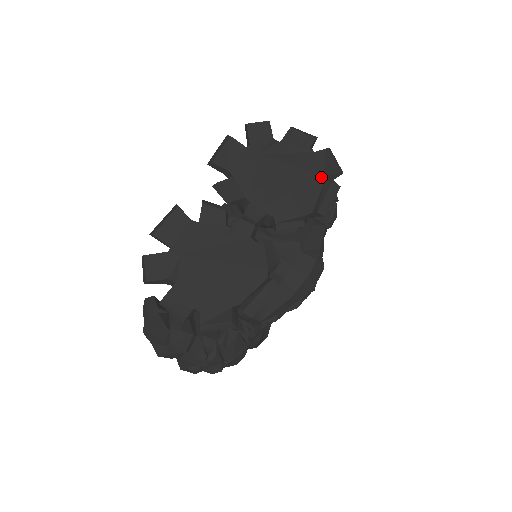
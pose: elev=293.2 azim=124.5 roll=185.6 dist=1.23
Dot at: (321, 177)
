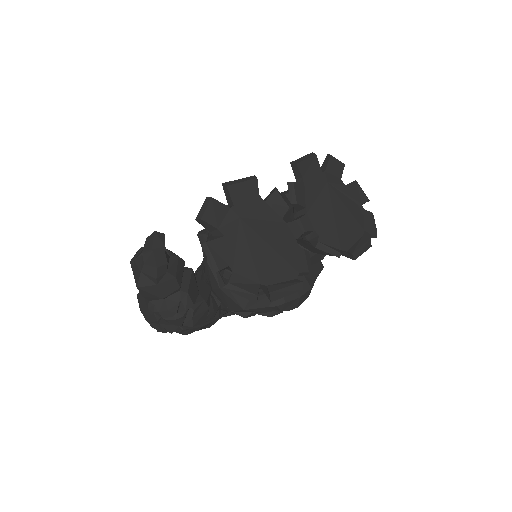
Dot at: (362, 230)
